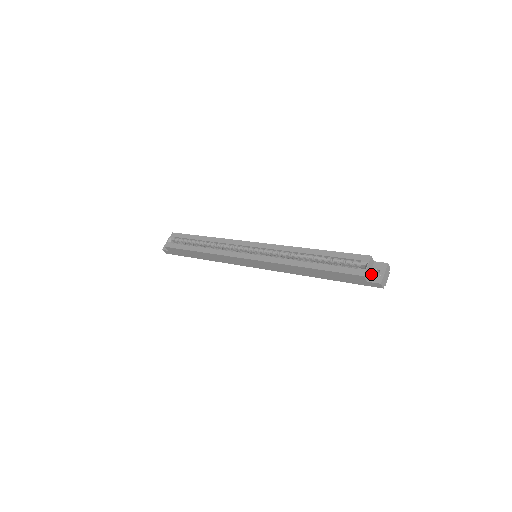
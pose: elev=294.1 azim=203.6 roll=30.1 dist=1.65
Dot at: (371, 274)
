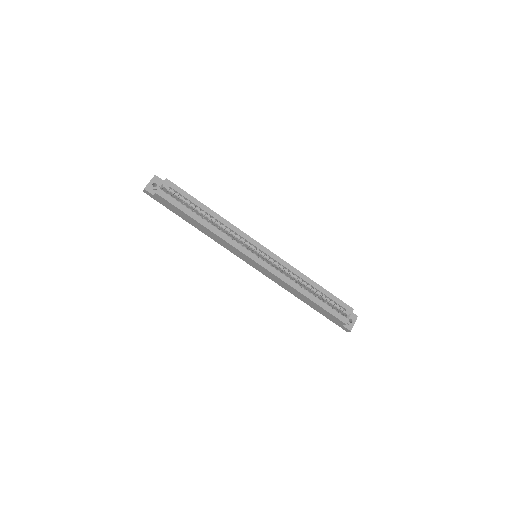
Dot at: occluded
